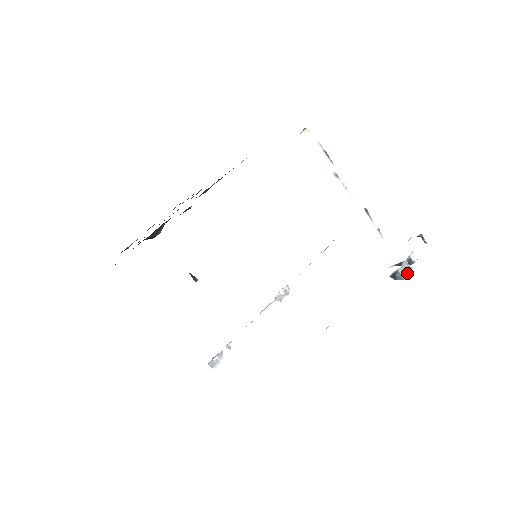
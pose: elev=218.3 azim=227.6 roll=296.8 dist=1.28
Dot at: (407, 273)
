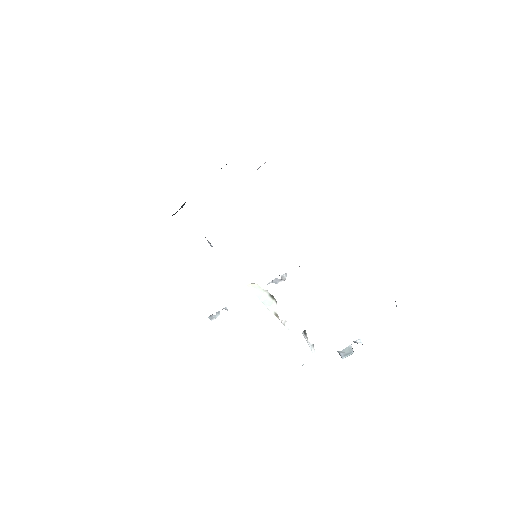
Dot at: (346, 355)
